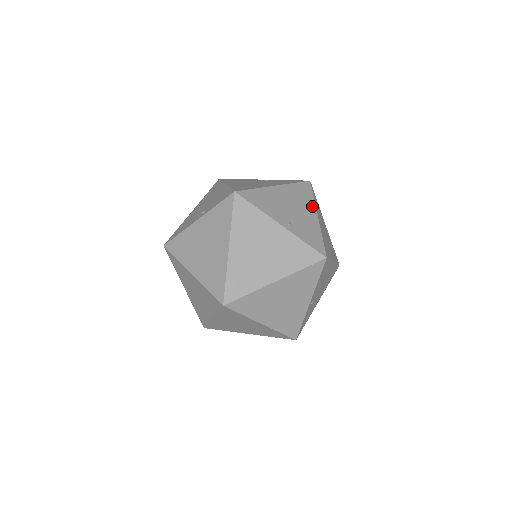
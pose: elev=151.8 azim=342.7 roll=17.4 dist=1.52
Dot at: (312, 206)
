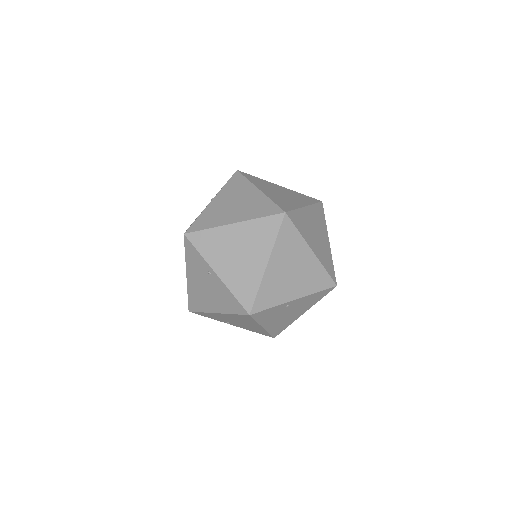
Dot at: occluded
